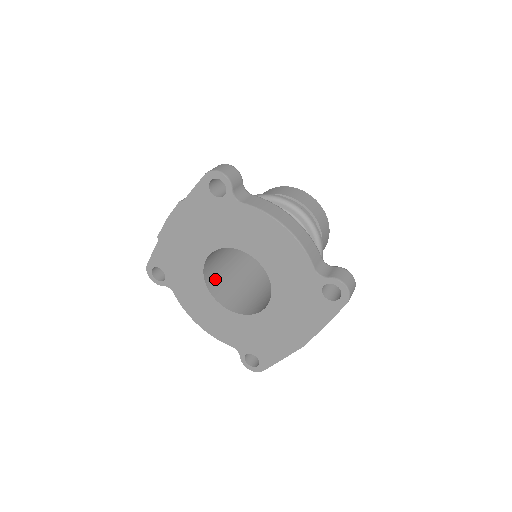
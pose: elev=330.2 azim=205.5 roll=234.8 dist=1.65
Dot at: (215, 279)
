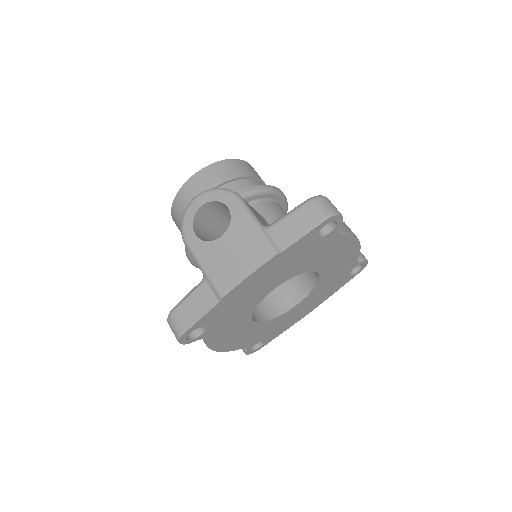
Dot at: occluded
